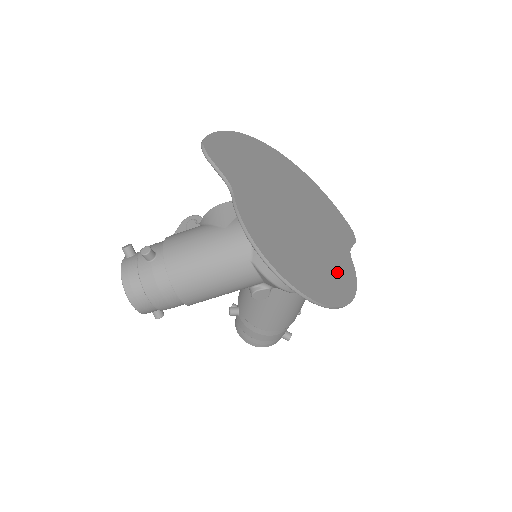
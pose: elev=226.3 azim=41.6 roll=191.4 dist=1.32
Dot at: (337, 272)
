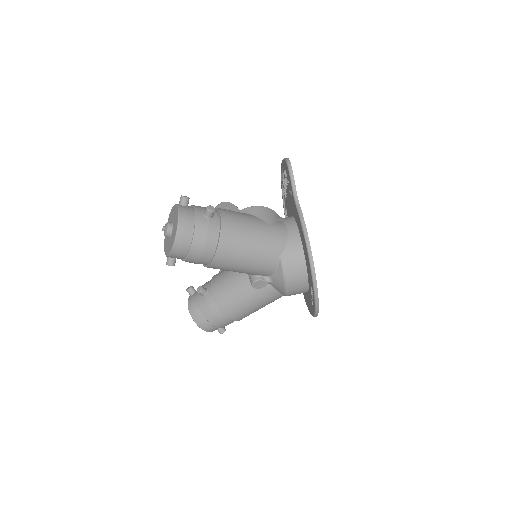
Dot at: occluded
